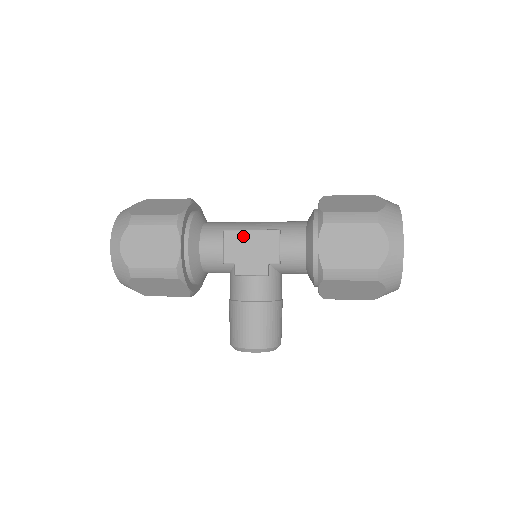
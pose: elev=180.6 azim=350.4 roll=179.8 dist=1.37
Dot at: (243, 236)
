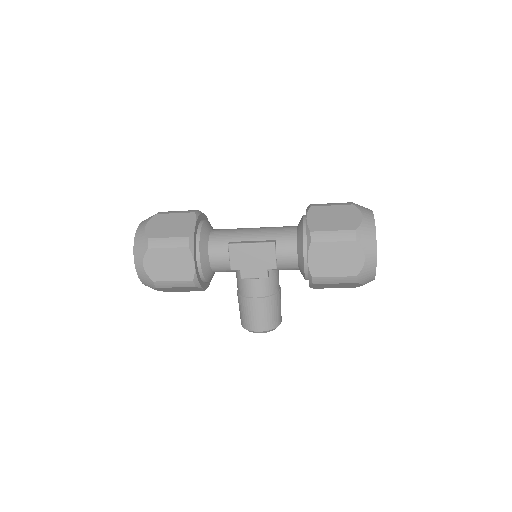
Dot at: (245, 248)
